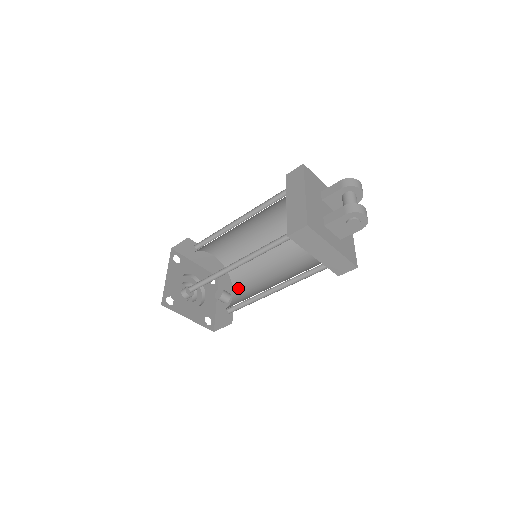
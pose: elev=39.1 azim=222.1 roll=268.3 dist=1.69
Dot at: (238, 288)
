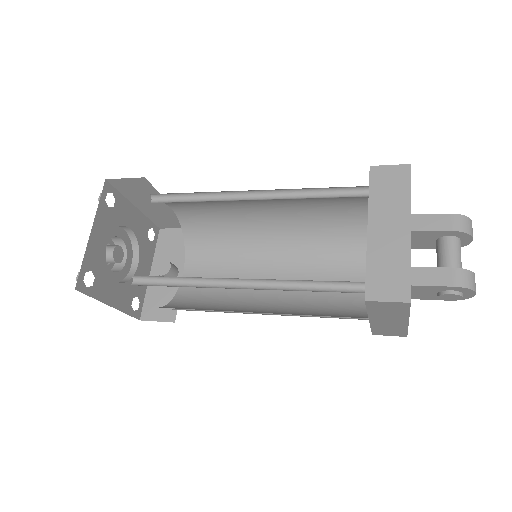
Dot at: (194, 267)
